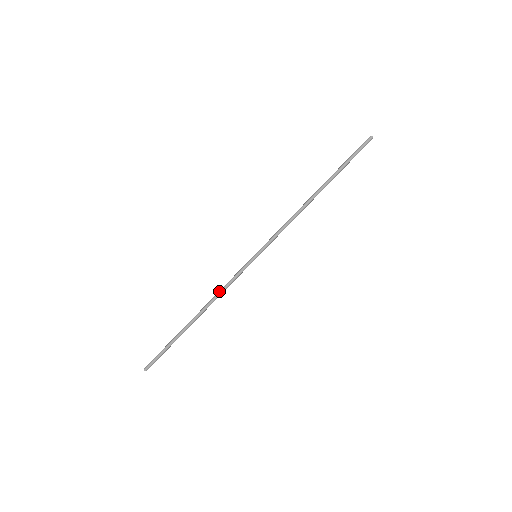
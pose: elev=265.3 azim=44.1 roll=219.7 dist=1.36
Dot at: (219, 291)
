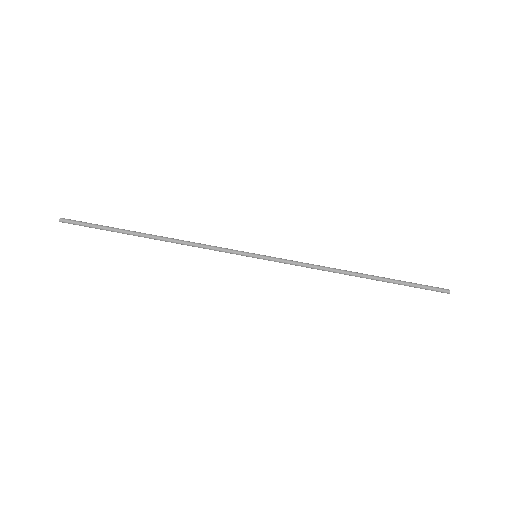
Dot at: occluded
